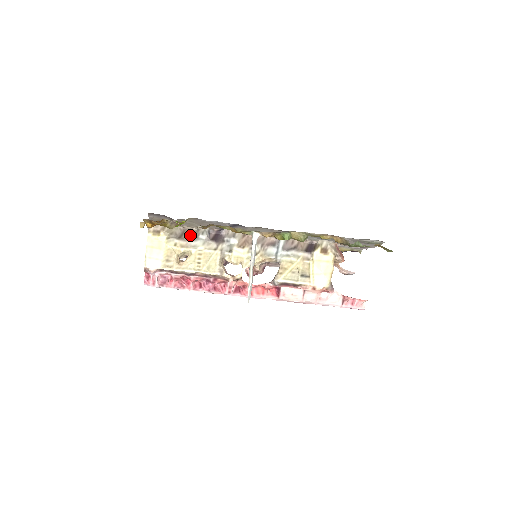
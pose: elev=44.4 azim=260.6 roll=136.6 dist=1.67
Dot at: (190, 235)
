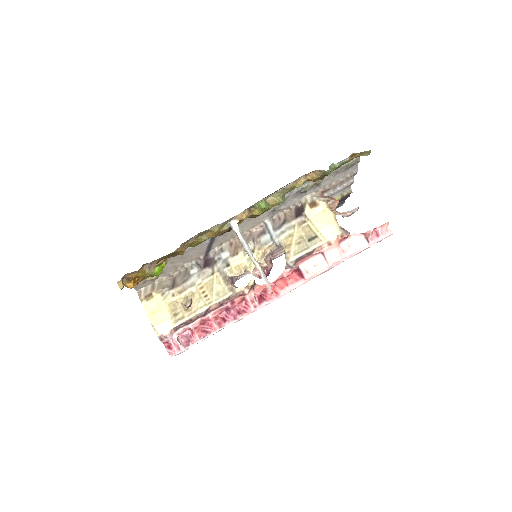
Dot at: (181, 278)
